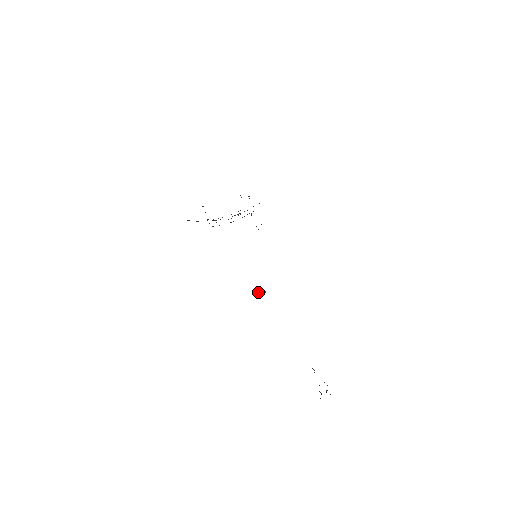
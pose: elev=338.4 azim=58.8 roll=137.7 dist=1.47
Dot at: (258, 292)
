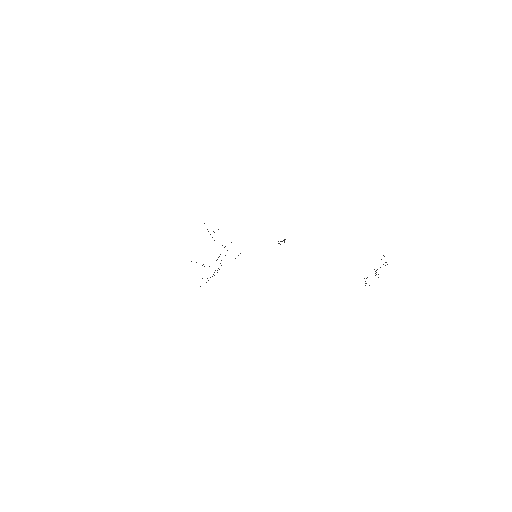
Dot at: occluded
